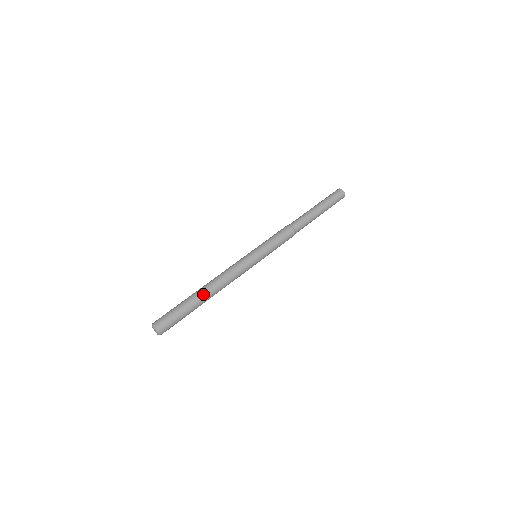
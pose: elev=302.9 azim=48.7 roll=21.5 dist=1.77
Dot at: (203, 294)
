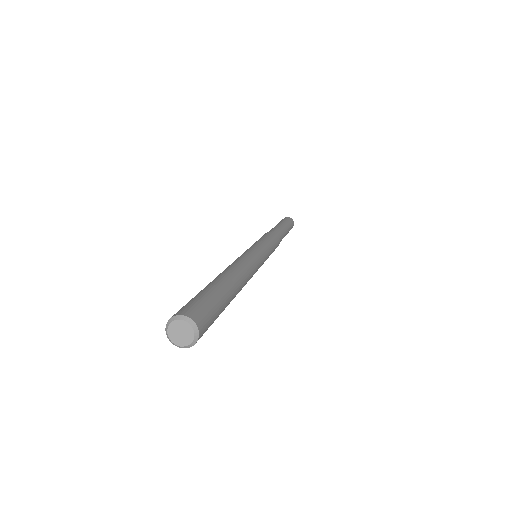
Dot at: (237, 285)
